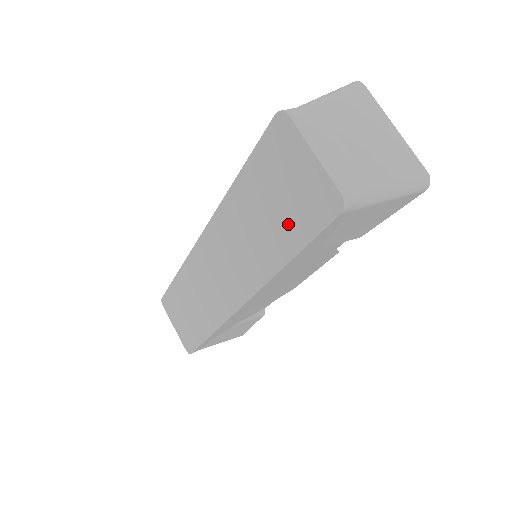
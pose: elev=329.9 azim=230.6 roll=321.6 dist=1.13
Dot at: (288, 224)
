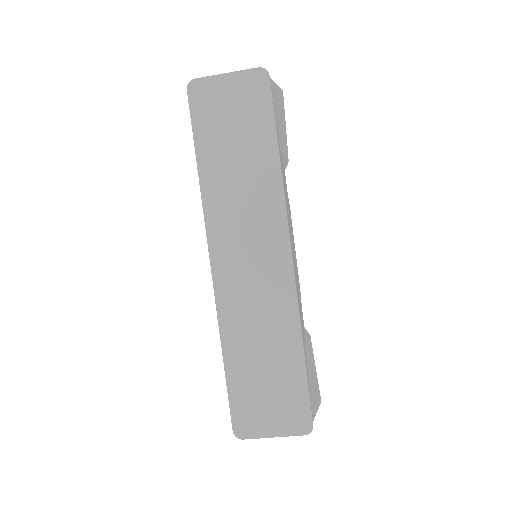
Dot at: (254, 130)
